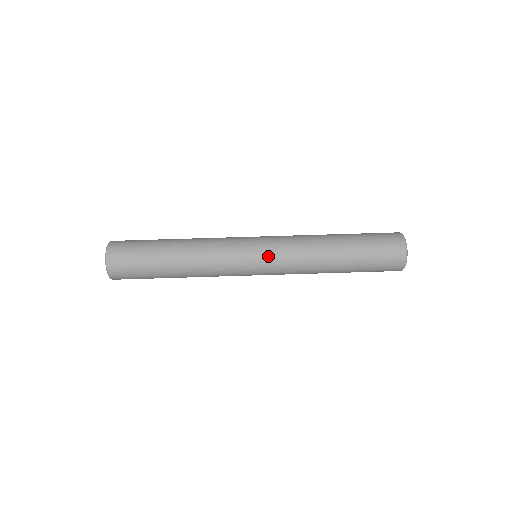
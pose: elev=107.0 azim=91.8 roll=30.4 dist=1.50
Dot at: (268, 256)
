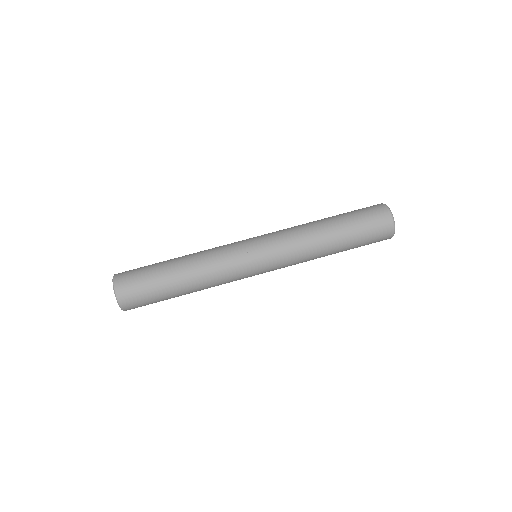
Dot at: (264, 240)
